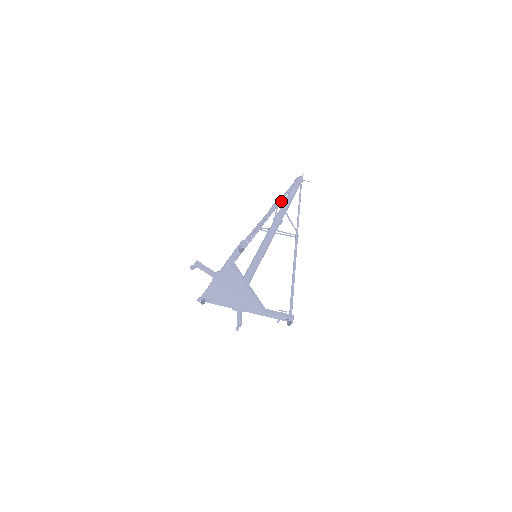
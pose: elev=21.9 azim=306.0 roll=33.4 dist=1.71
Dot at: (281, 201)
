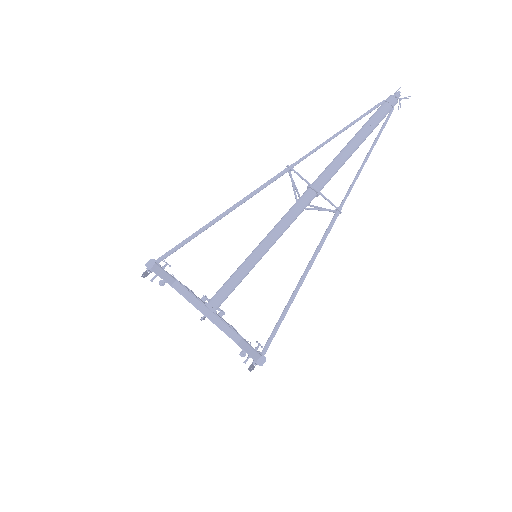
Dot at: occluded
